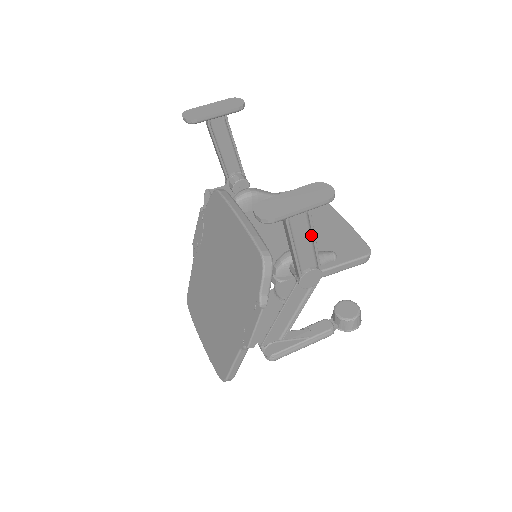
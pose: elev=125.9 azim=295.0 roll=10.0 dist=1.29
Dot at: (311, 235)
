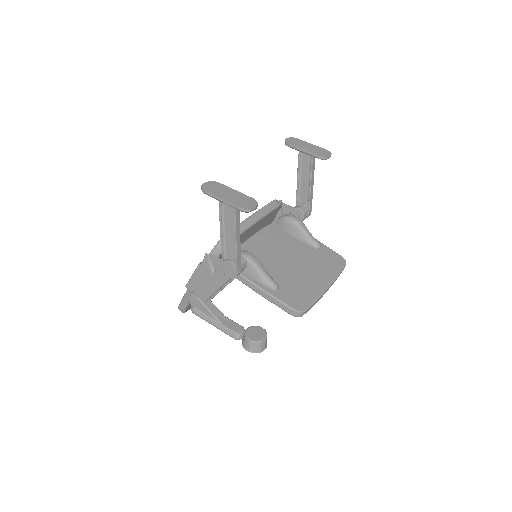
Dot at: (235, 232)
